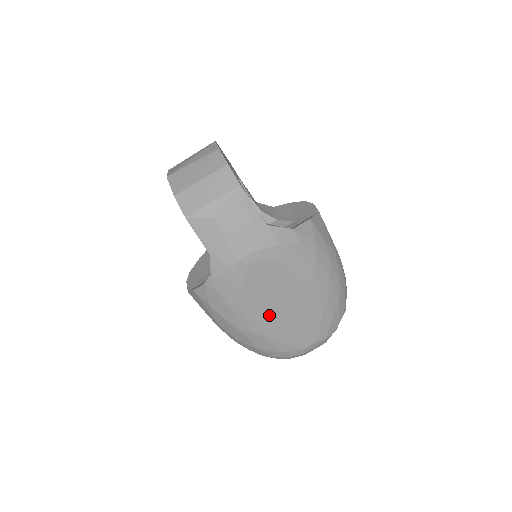
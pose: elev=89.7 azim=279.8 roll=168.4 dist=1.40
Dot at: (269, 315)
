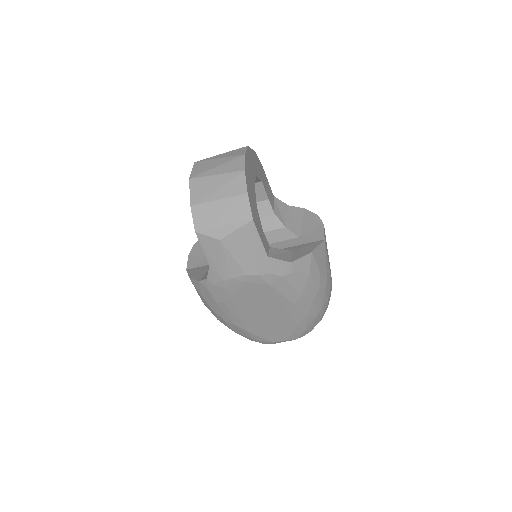
Dot at: (250, 317)
